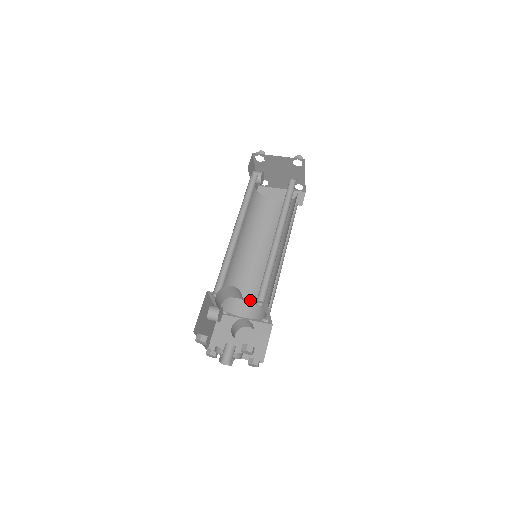
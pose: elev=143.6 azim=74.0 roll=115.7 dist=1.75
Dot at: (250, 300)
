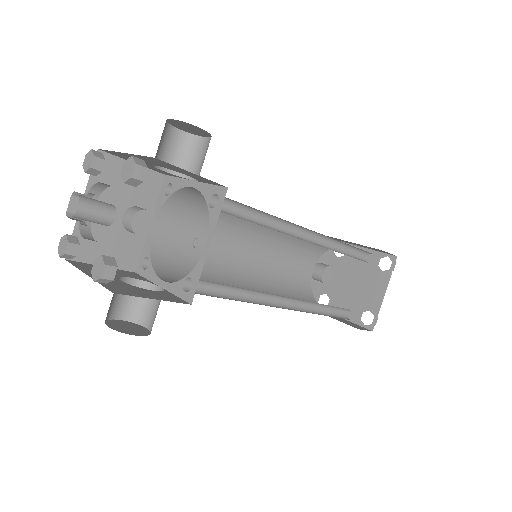
Dot at: (207, 189)
